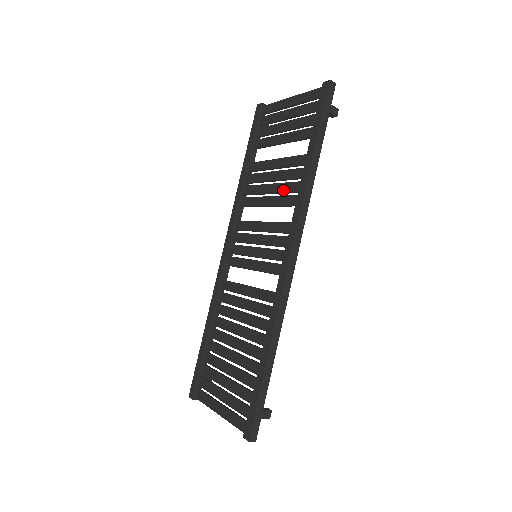
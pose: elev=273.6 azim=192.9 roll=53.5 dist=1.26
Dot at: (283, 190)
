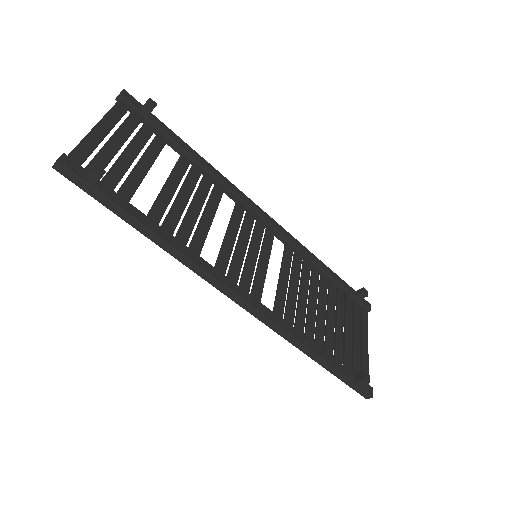
Dot at: (190, 227)
